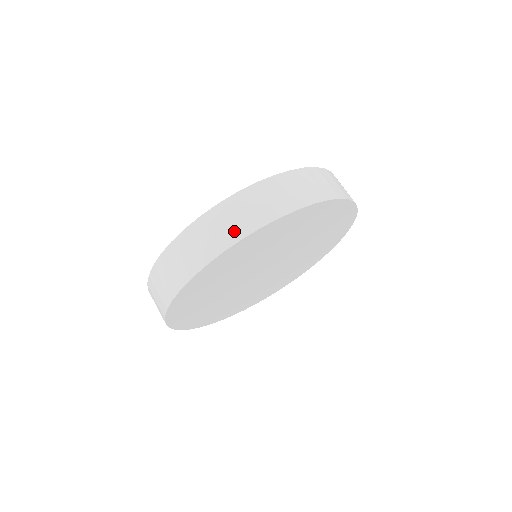
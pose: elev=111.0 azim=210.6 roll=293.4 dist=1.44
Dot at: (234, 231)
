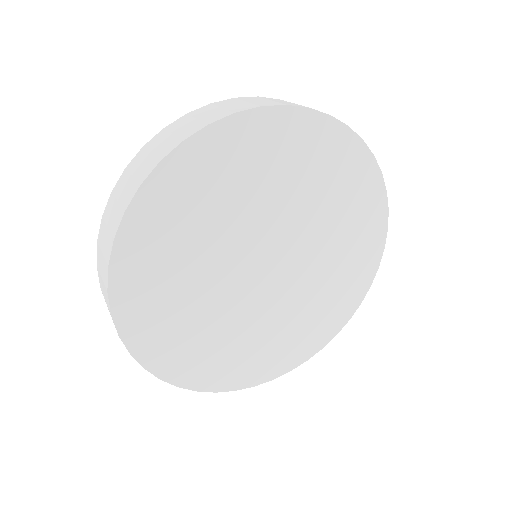
Dot at: (154, 159)
